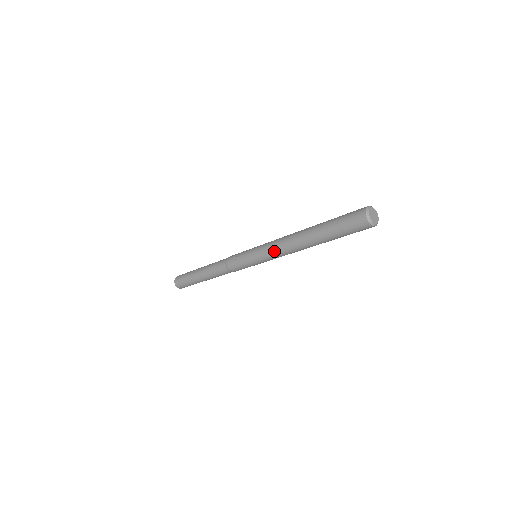
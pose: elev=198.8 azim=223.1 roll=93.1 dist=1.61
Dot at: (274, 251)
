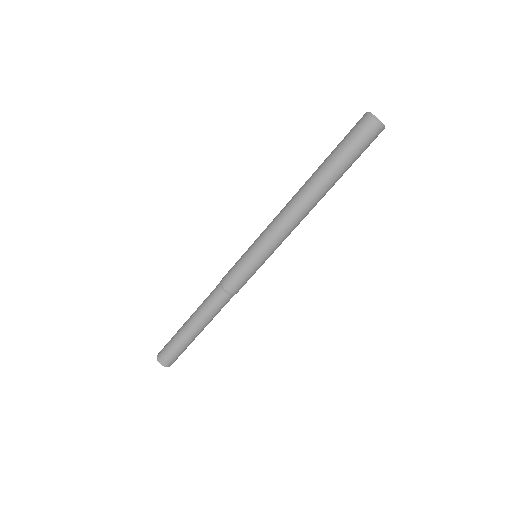
Dot at: (273, 220)
